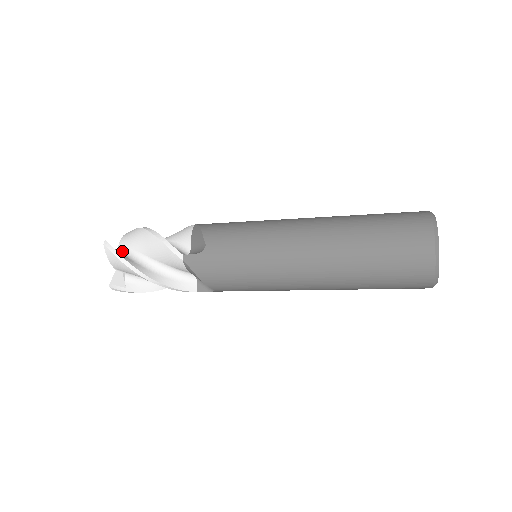
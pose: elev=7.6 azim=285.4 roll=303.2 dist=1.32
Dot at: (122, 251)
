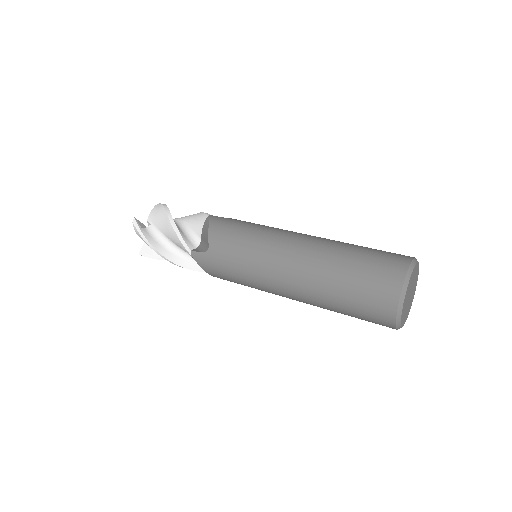
Dot at: (149, 227)
